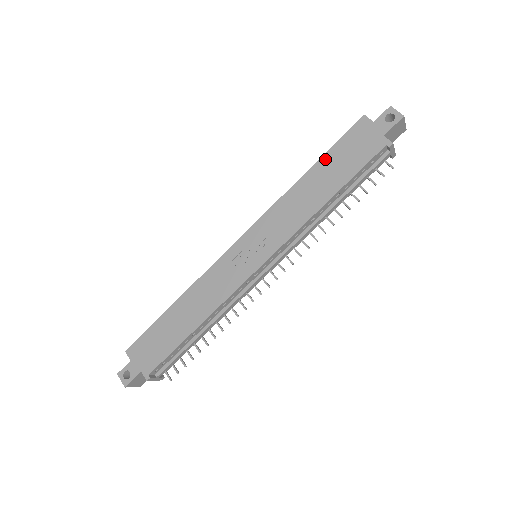
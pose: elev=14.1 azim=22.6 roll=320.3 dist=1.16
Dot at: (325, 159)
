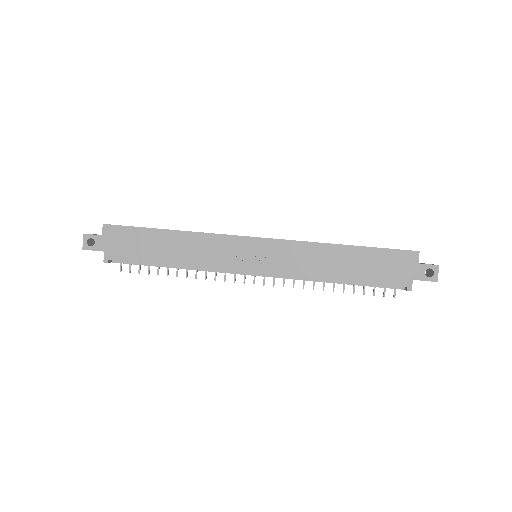
Dot at: (365, 251)
